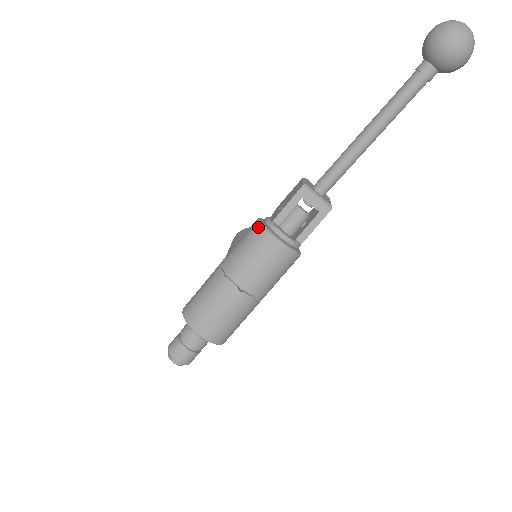
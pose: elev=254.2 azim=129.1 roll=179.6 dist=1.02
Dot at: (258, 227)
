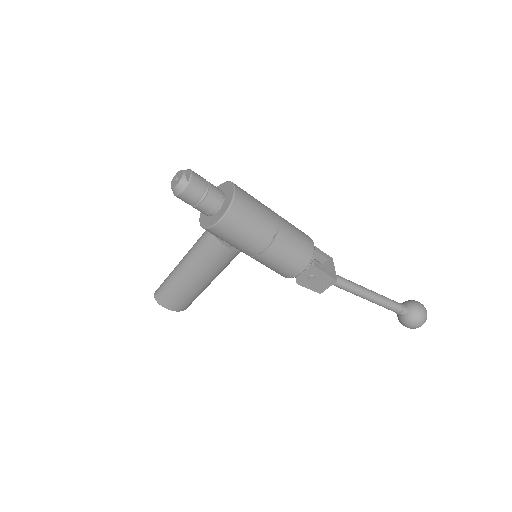
Dot at: occluded
